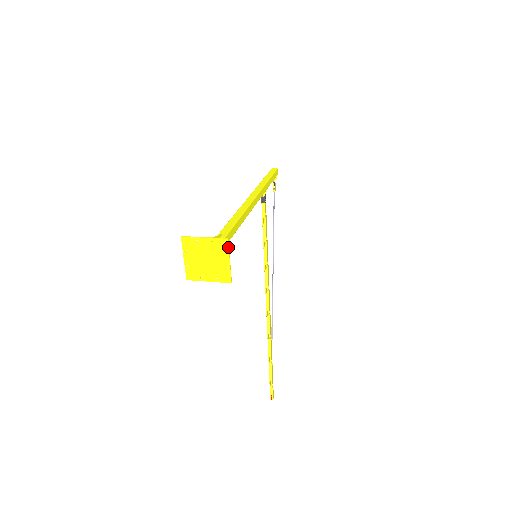
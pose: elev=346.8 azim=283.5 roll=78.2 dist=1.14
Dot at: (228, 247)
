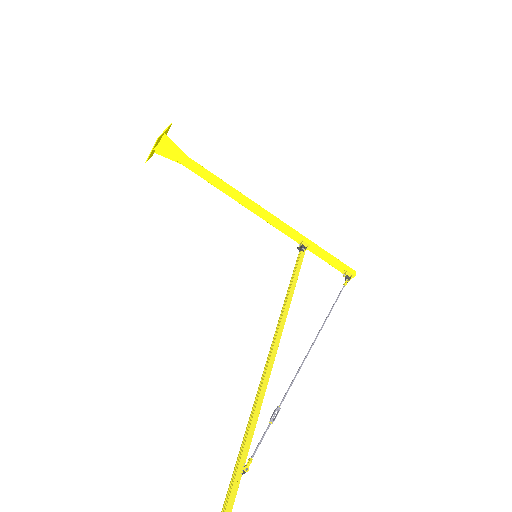
Dot at: (169, 126)
